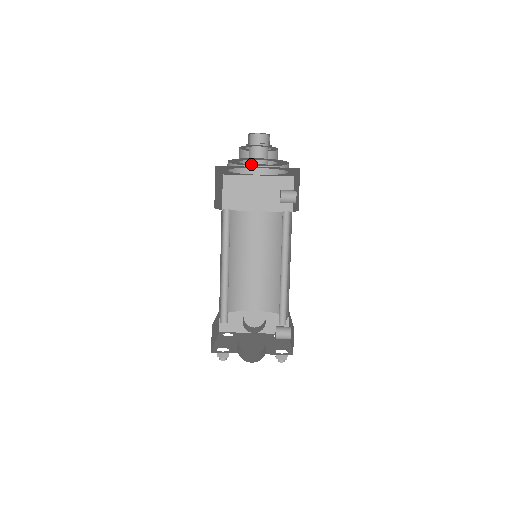
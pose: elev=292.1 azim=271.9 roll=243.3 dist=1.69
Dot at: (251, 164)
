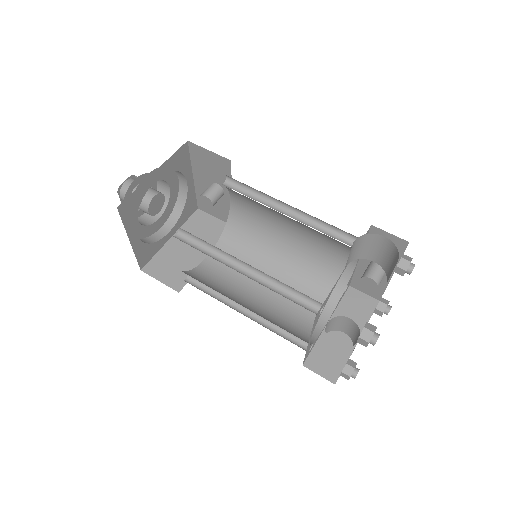
Dot at: (150, 208)
